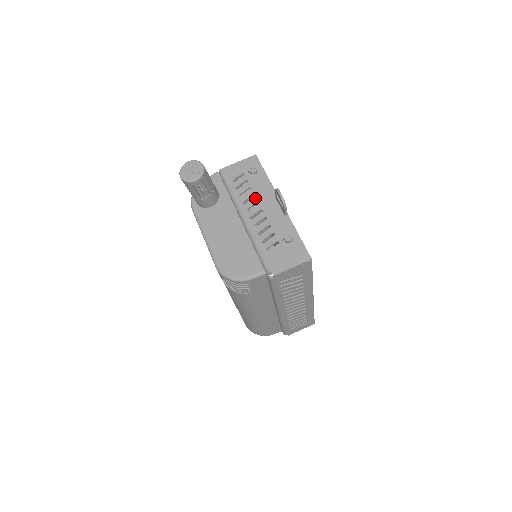
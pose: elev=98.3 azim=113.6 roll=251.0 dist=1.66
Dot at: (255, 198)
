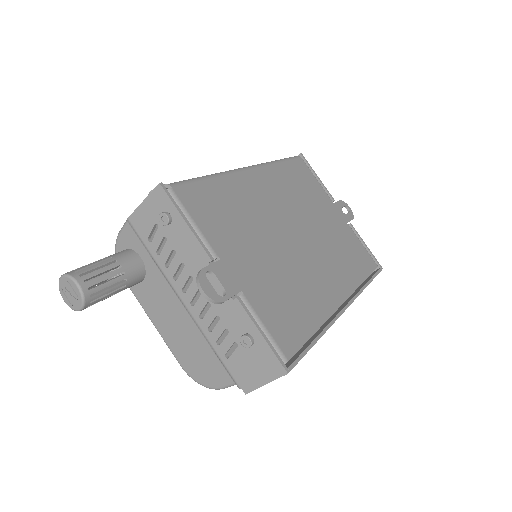
Dot at: (185, 270)
